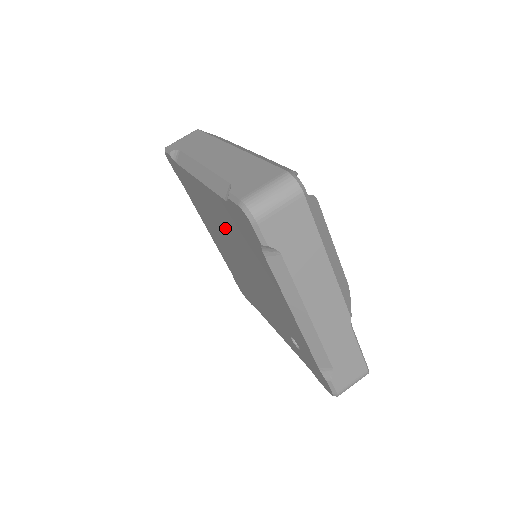
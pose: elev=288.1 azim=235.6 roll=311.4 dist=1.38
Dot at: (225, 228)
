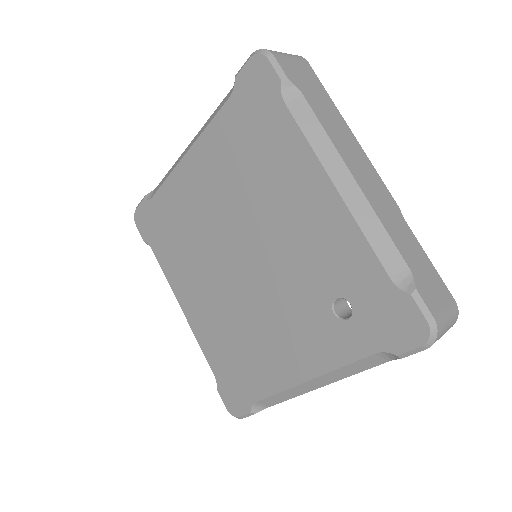
Dot at: (220, 196)
